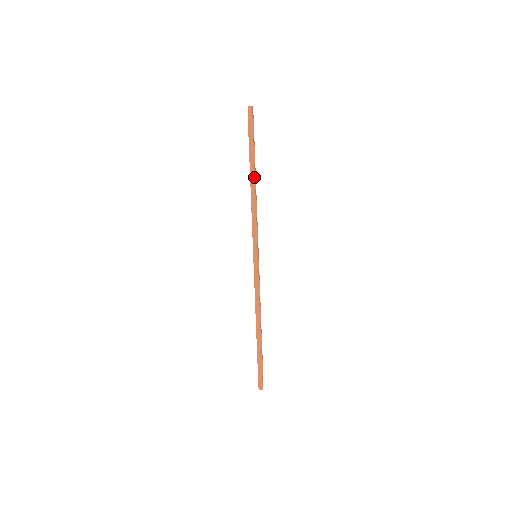
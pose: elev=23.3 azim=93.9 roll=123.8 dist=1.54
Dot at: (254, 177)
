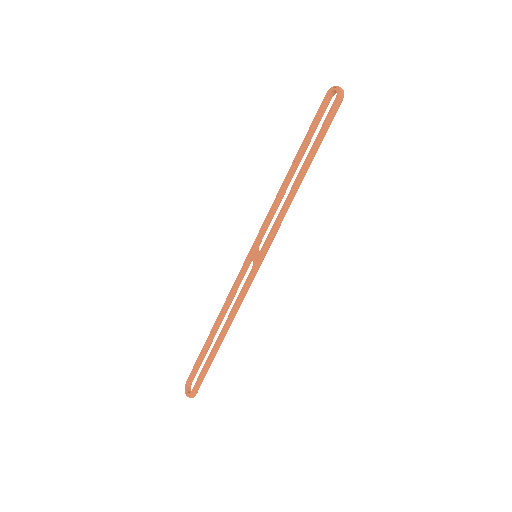
Dot at: (306, 172)
